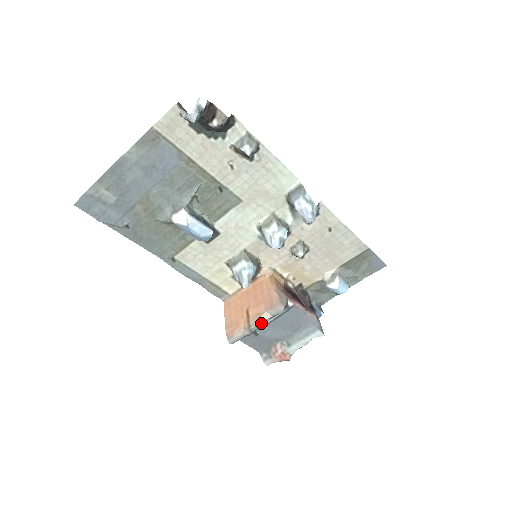
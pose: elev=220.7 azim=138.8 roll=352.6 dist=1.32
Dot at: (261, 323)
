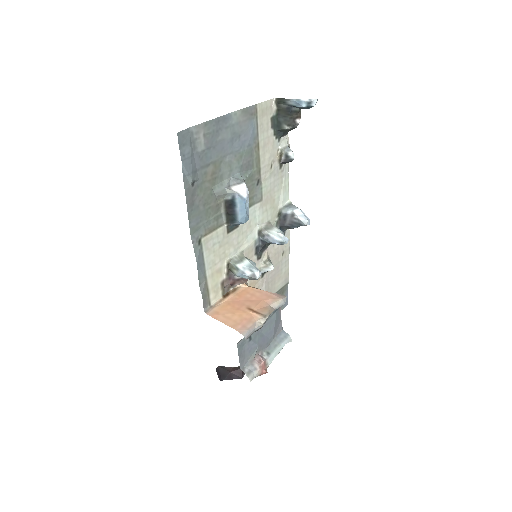
Dot at: (270, 315)
